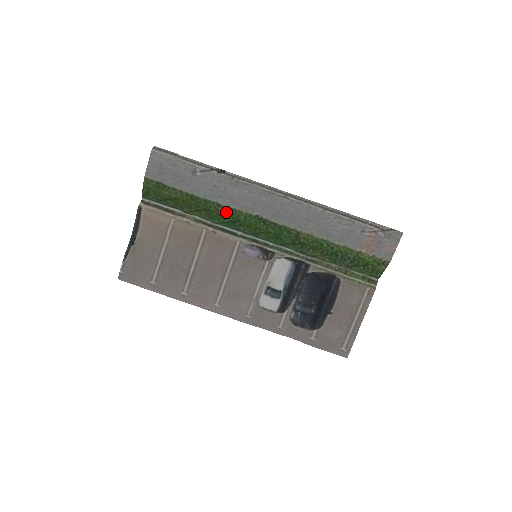
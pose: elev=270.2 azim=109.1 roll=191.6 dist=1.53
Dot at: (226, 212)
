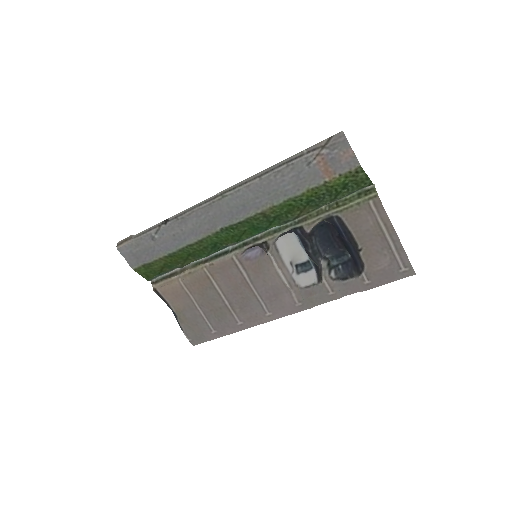
Dot at: (201, 245)
